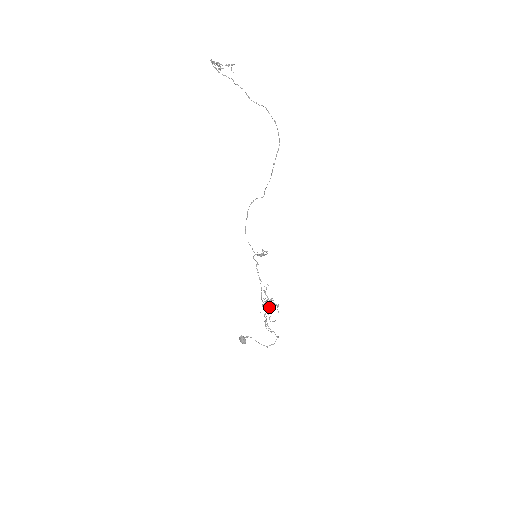
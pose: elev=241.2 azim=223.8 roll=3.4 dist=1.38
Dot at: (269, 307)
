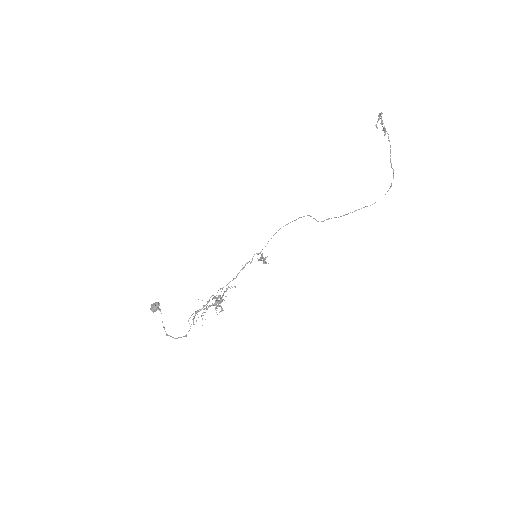
Dot at: (215, 304)
